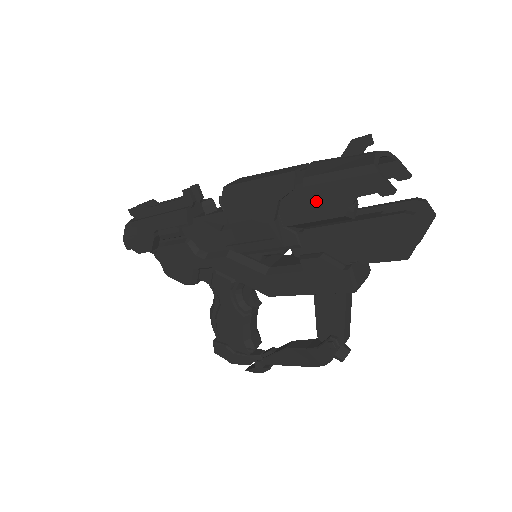
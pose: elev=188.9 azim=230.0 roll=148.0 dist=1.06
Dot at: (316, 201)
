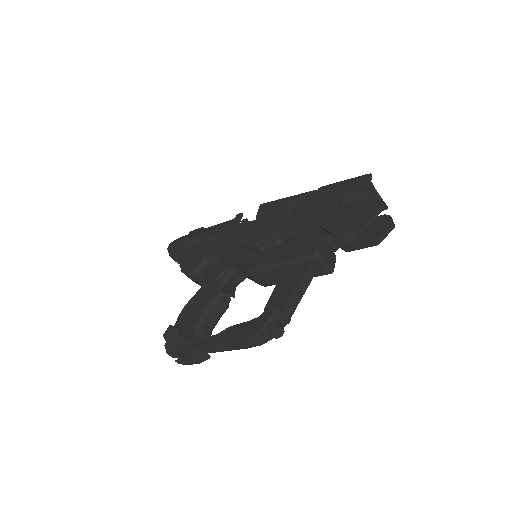
Dot at: (321, 195)
